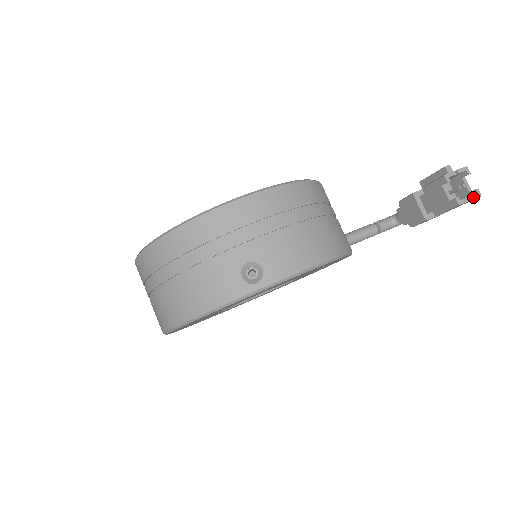
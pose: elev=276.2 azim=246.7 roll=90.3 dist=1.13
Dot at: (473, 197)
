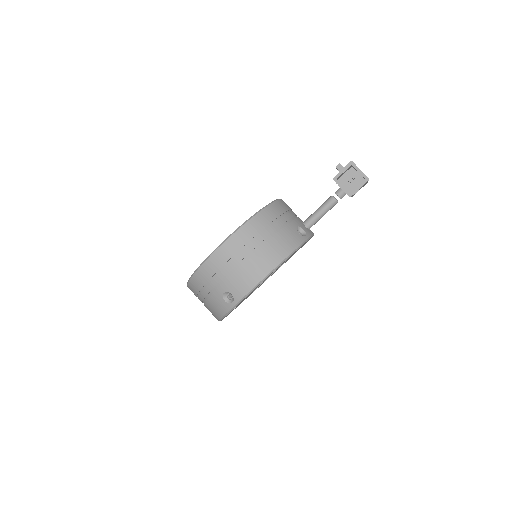
Dot at: (362, 184)
